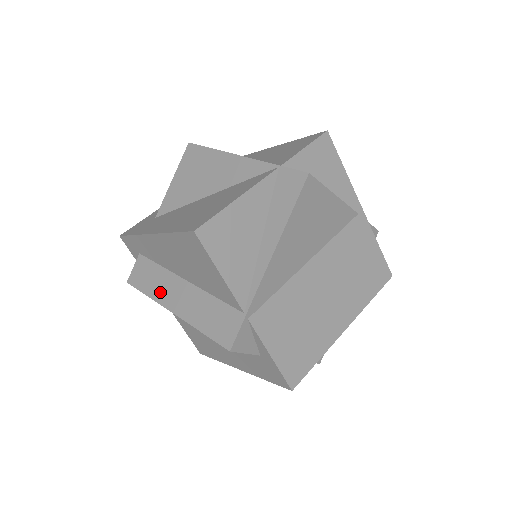
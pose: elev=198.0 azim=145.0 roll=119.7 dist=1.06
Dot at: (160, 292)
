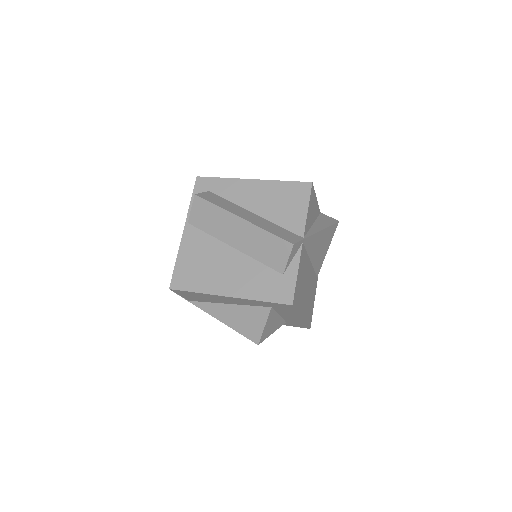
Dot at: (230, 208)
